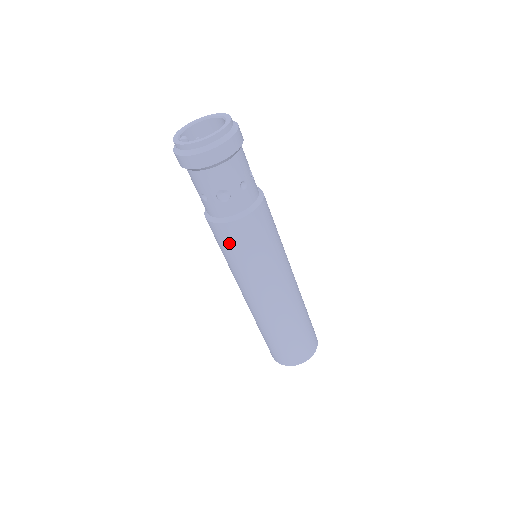
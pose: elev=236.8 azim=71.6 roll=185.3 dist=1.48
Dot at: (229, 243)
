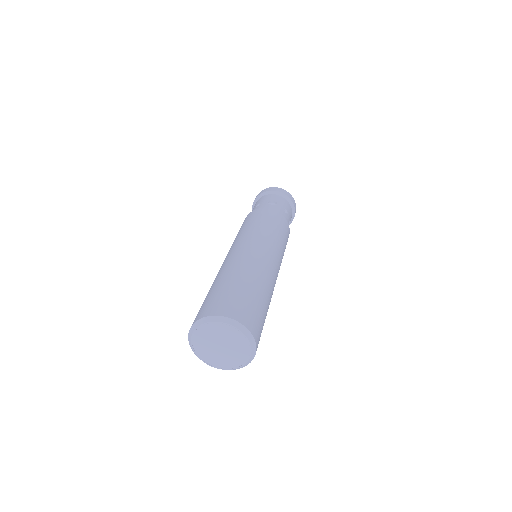
Dot at: (255, 217)
